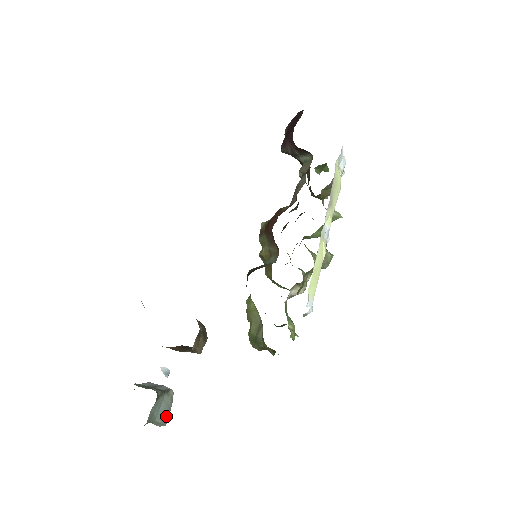
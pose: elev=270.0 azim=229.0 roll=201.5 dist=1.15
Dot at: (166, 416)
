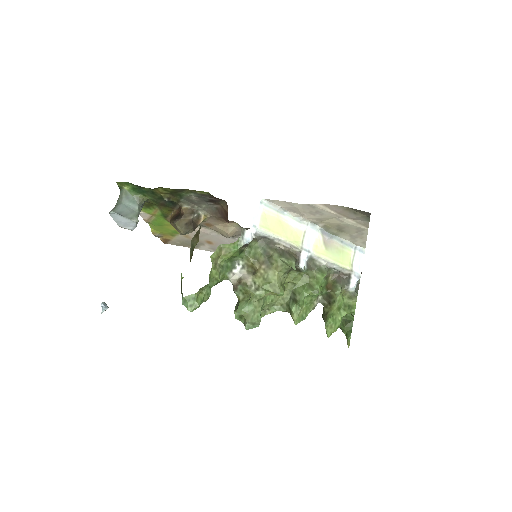
Dot at: (120, 212)
